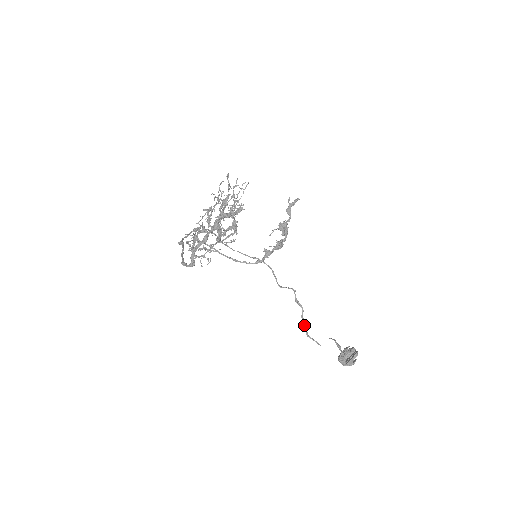
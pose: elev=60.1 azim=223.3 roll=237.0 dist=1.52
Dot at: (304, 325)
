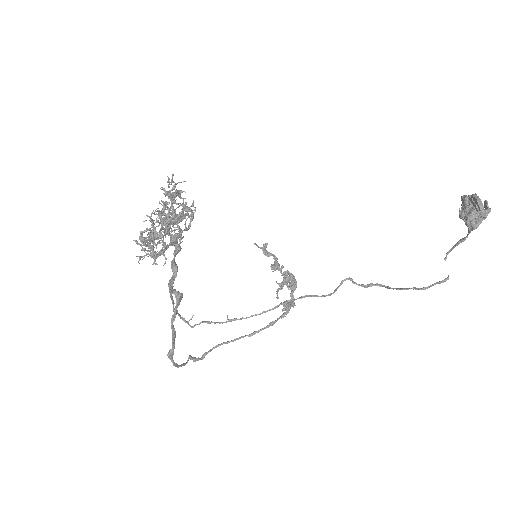
Dot at: (404, 289)
